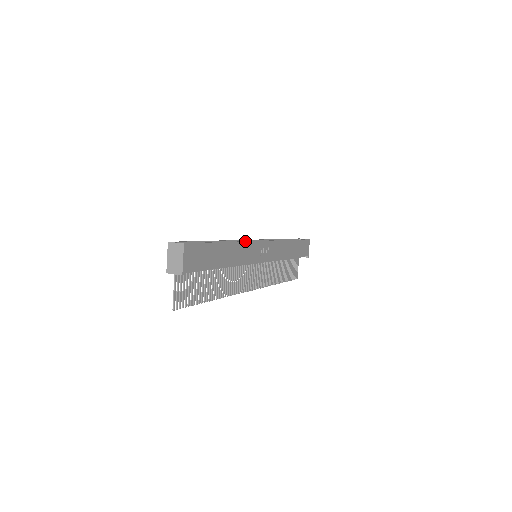
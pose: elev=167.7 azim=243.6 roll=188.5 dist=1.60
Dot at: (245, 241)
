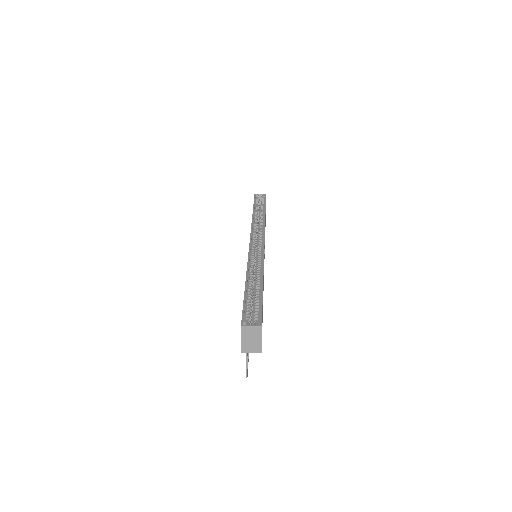
Dot at: (263, 261)
